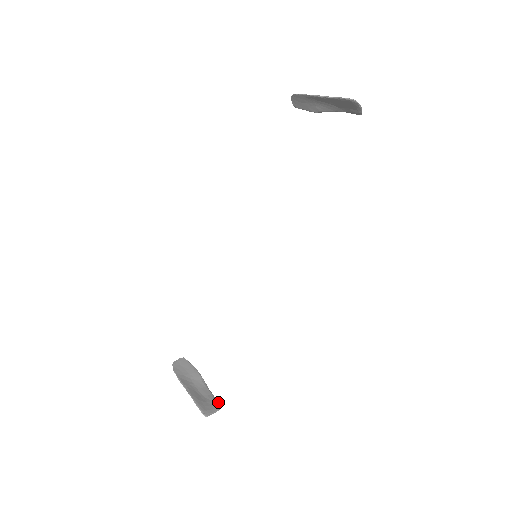
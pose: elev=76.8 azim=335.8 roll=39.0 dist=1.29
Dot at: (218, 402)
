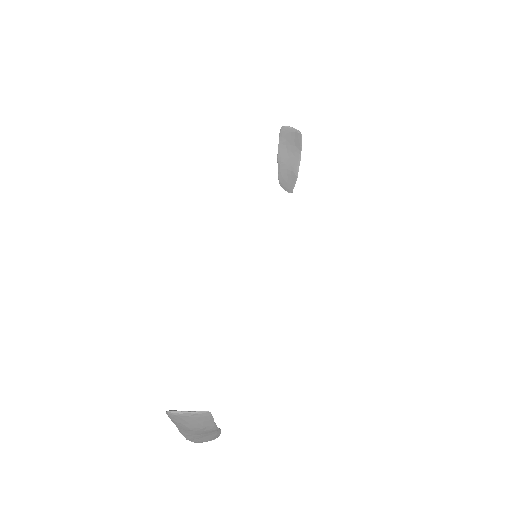
Dot at: (210, 415)
